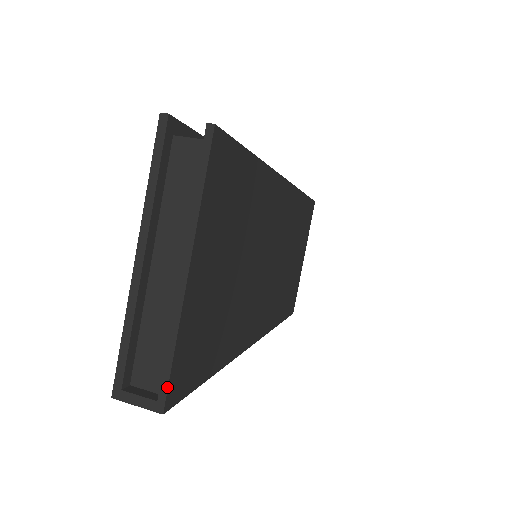
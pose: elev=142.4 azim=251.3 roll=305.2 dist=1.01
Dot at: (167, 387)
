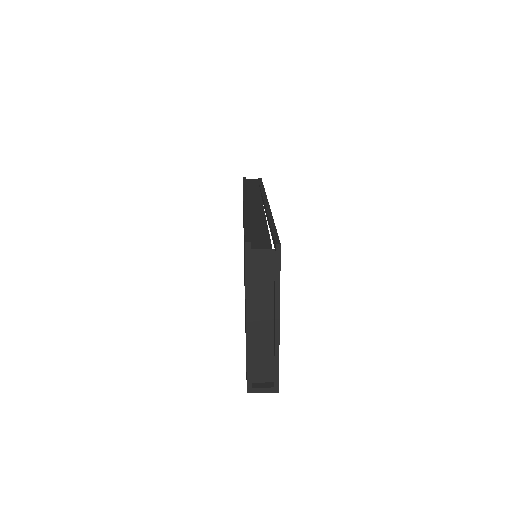
Dot at: (278, 380)
